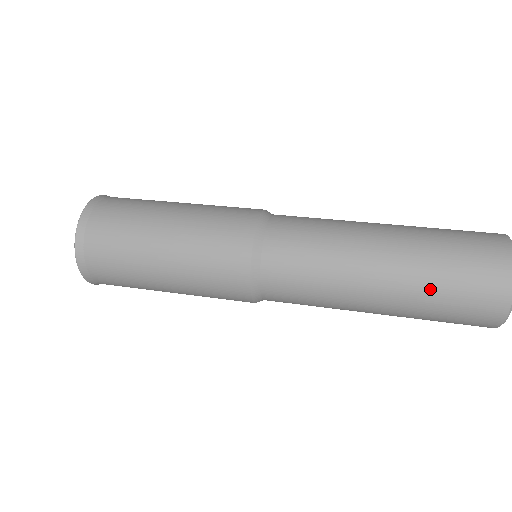
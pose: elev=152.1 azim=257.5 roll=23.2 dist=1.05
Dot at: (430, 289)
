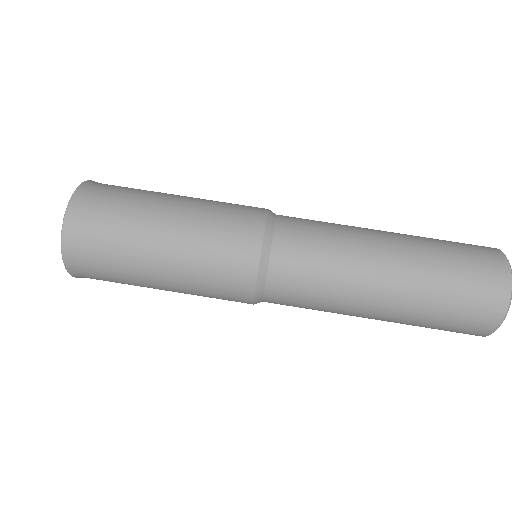
Dot at: occluded
